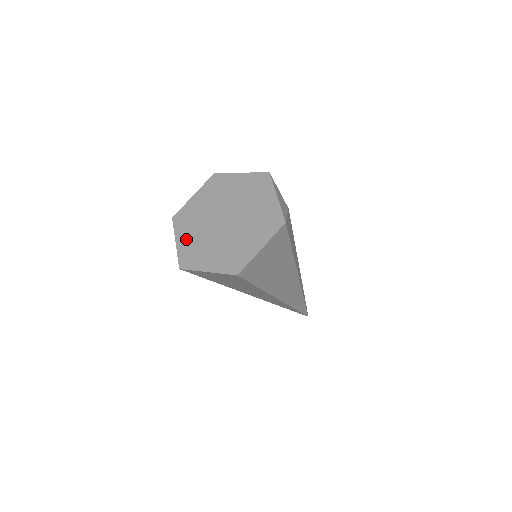
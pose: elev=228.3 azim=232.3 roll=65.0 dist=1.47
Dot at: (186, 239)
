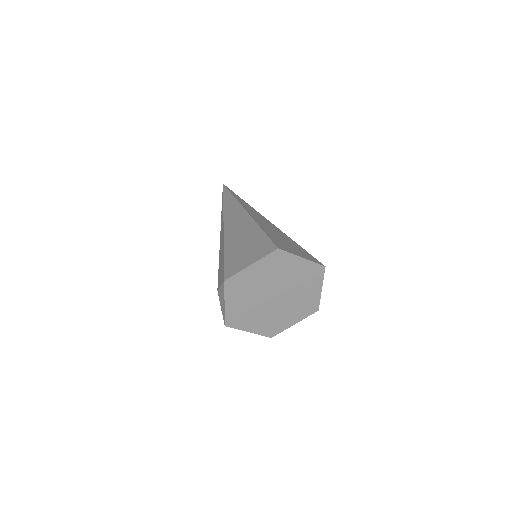
Dot at: (236, 304)
